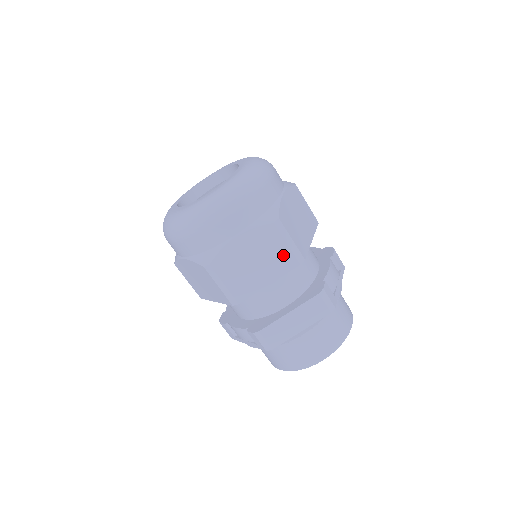
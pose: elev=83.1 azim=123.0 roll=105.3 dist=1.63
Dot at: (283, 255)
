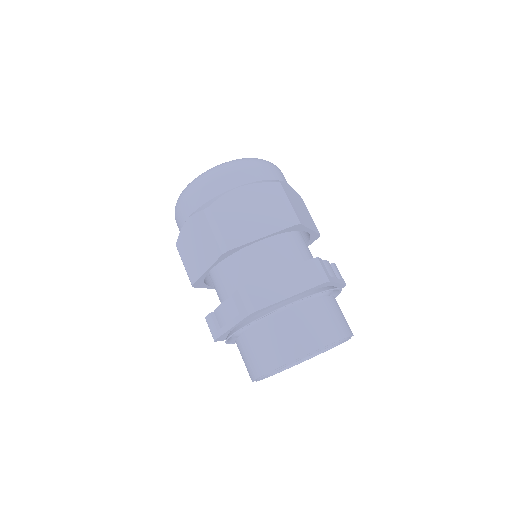
Dot at: (280, 212)
